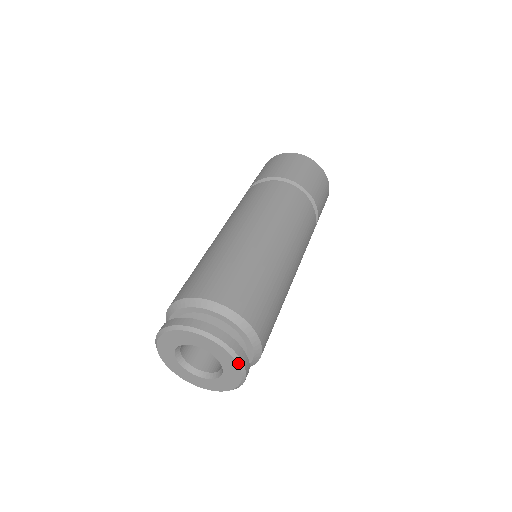
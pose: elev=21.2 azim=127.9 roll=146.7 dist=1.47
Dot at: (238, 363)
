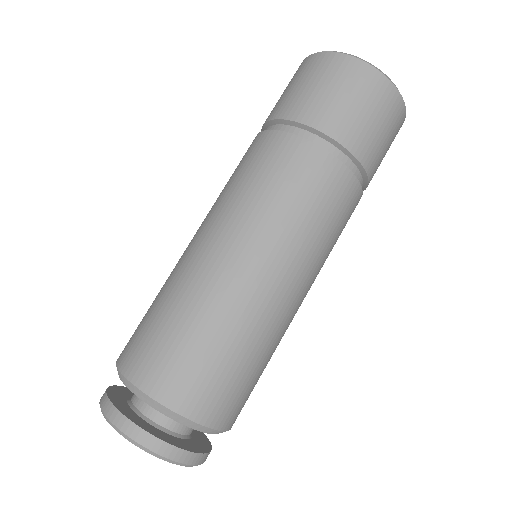
Dot at: (182, 465)
